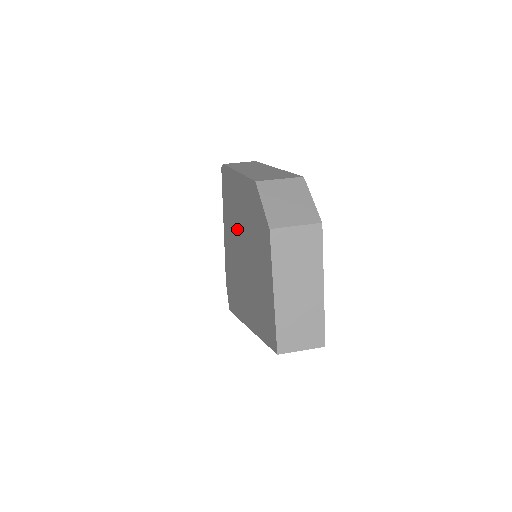
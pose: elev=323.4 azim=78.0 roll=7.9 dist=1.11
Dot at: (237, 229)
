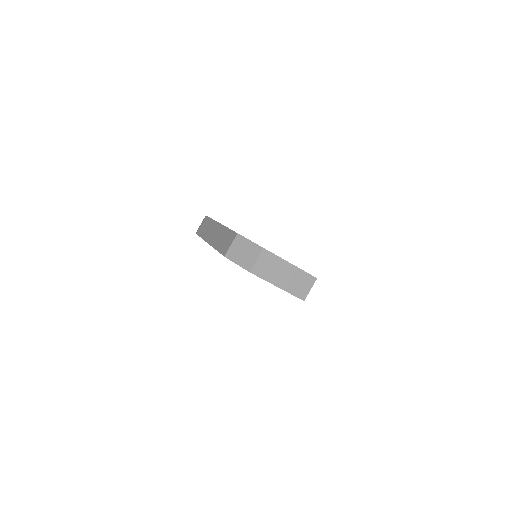
Dot at: occluded
